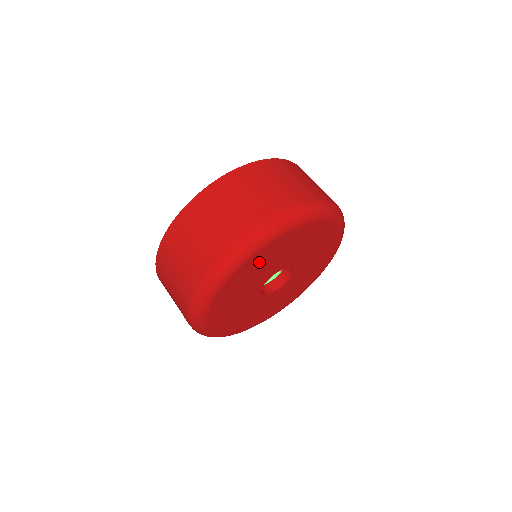
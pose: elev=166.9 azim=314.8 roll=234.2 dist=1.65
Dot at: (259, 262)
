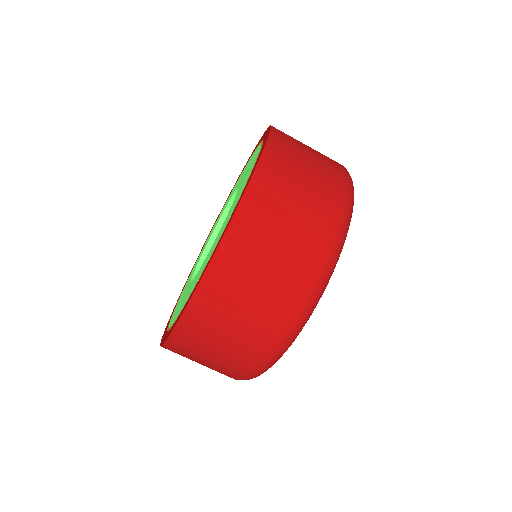
Dot at: occluded
